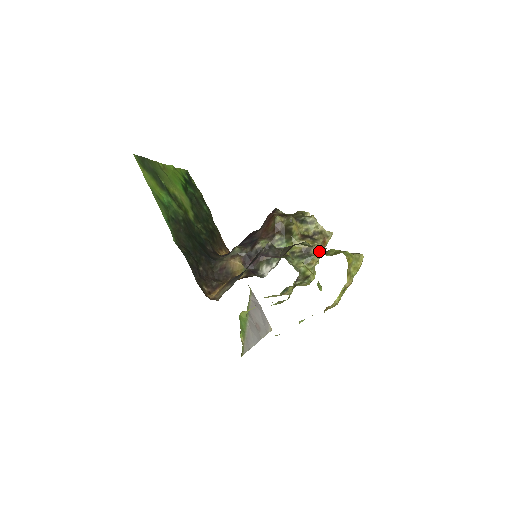
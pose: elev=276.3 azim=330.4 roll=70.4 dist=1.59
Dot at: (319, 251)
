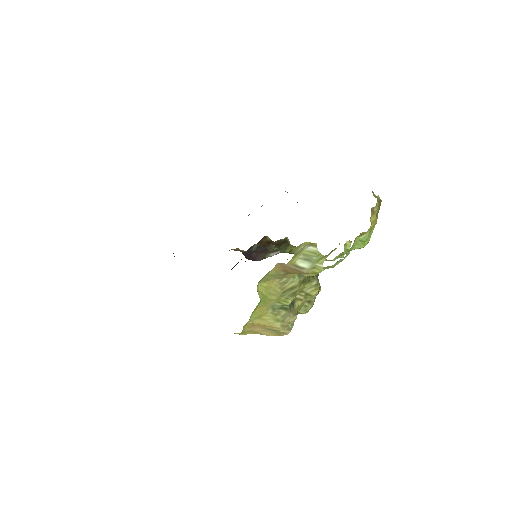
Dot at: occluded
